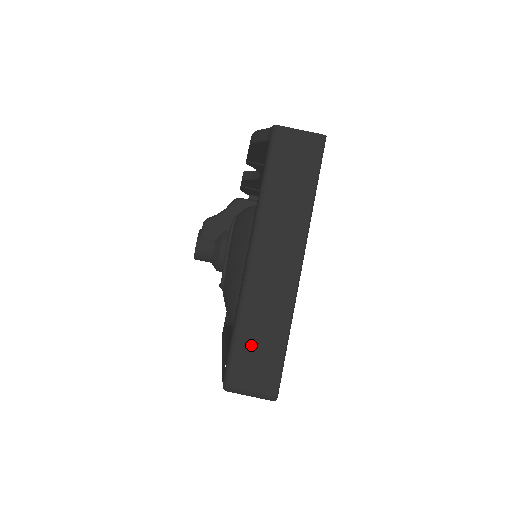
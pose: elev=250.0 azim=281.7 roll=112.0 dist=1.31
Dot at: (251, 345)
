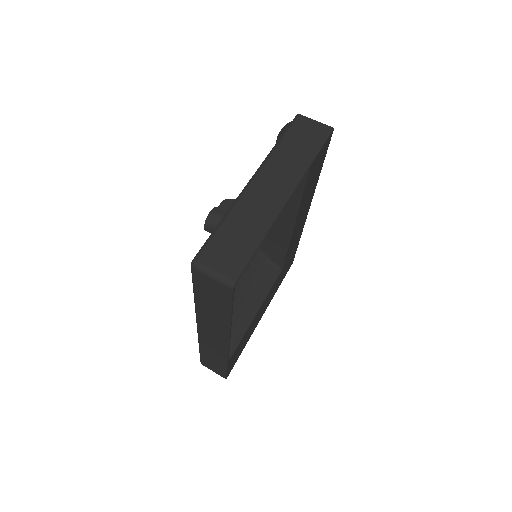
Dot at: (228, 237)
